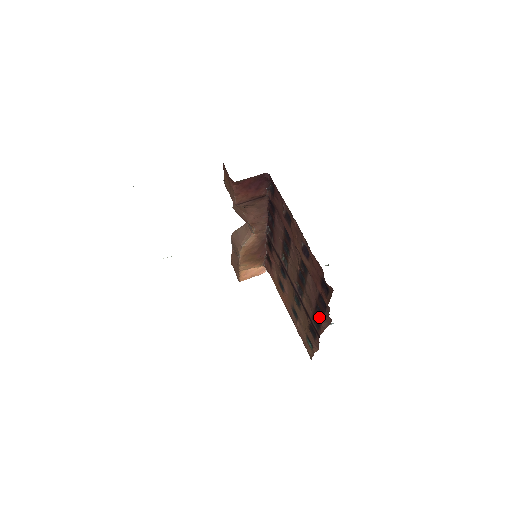
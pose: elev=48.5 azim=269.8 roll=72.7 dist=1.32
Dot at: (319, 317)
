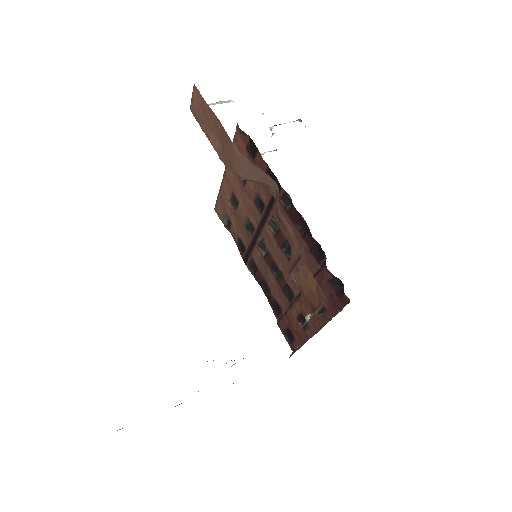
Dot at: (261, 283)
